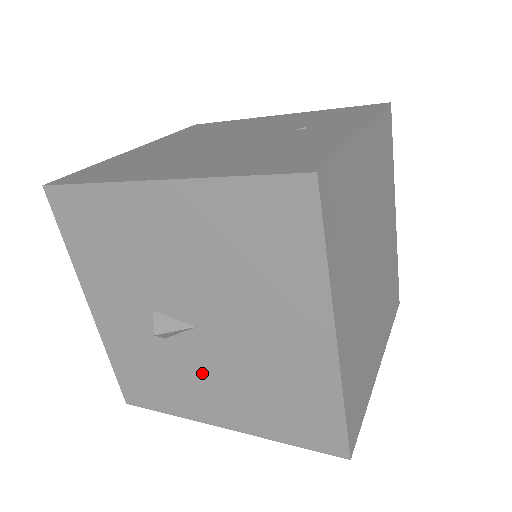
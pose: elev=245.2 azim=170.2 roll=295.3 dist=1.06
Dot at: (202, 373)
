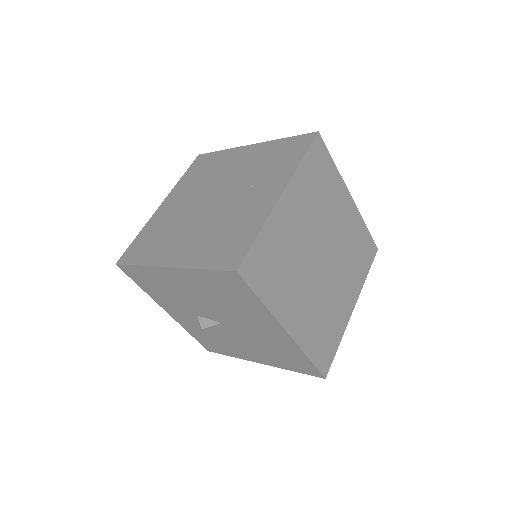
Dot at: (236, 341)
